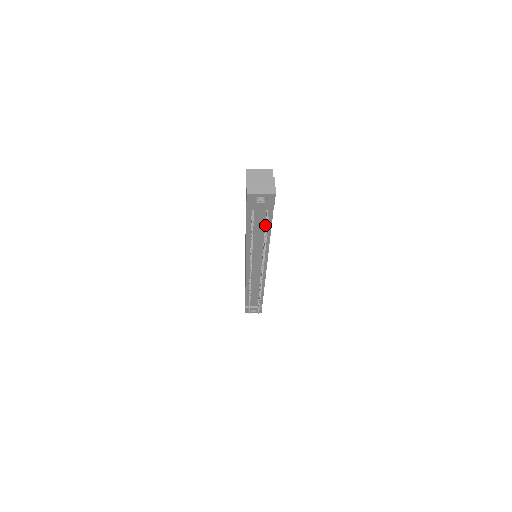
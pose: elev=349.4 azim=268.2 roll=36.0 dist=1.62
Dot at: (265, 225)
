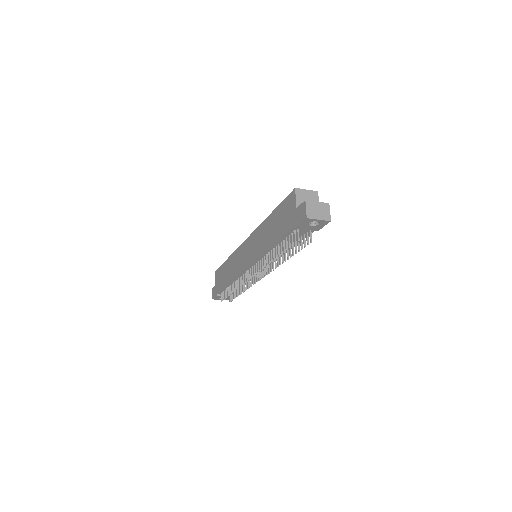
Dot at: (300, 241)
